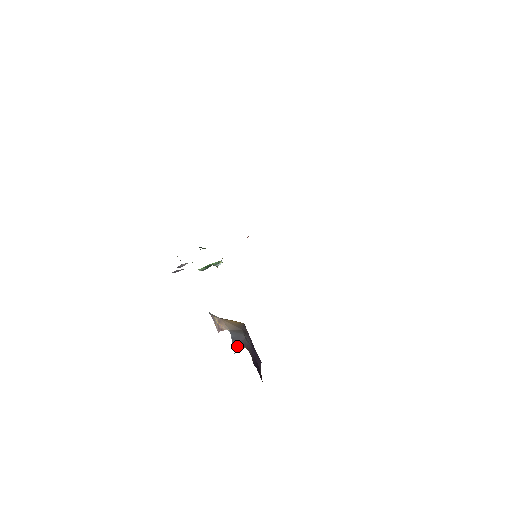
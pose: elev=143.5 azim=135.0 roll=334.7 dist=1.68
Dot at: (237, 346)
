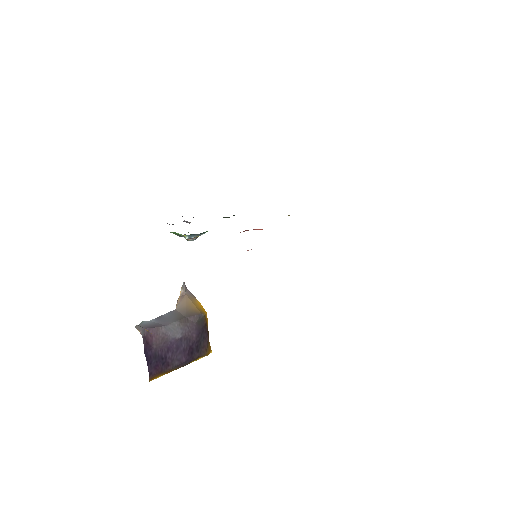
Dot at: (142, 324)
